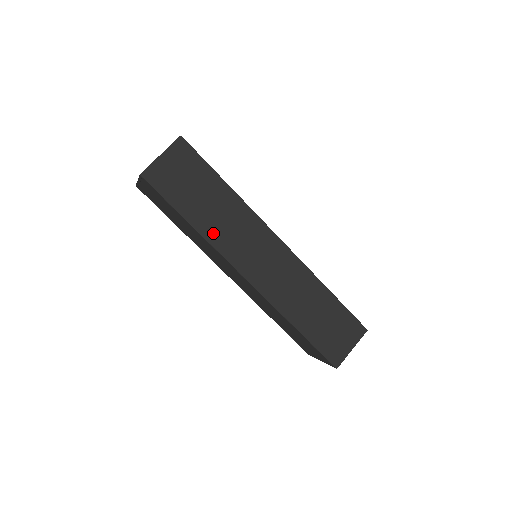
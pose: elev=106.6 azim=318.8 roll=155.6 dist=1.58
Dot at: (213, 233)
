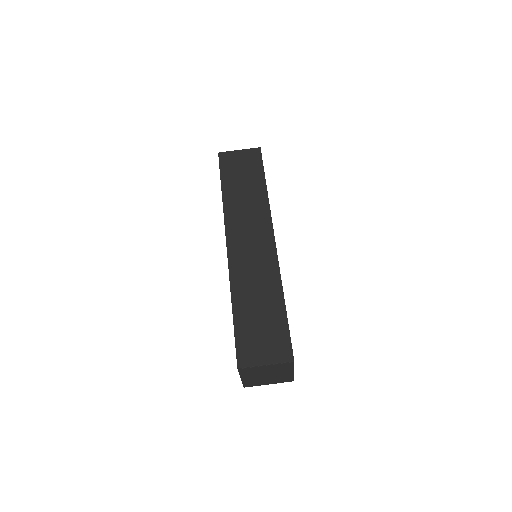
Dot at: (231, 205)
